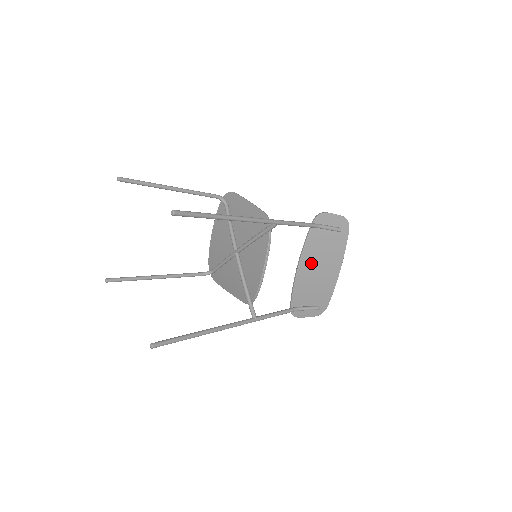
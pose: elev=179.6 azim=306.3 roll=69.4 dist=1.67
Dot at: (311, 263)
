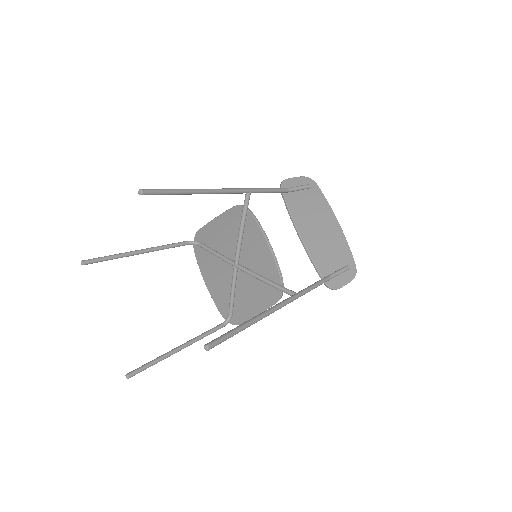
Dot at: (308, 226)
